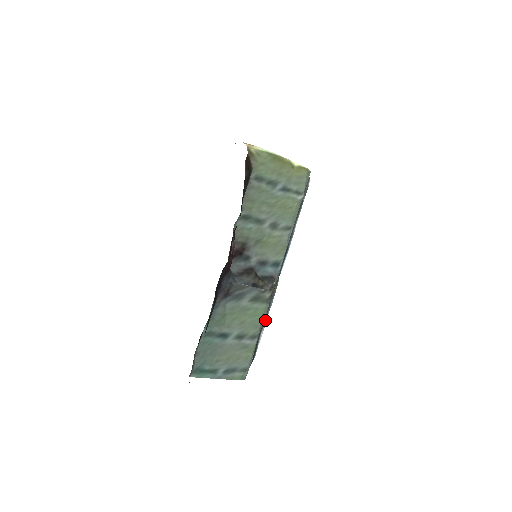
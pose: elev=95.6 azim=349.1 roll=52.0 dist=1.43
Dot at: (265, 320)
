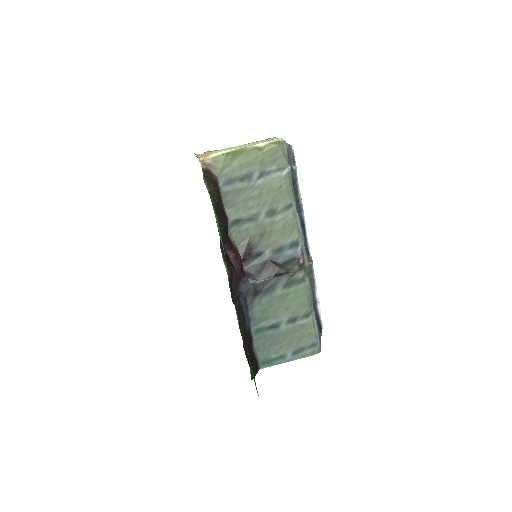
Dot at: (315, 294)
